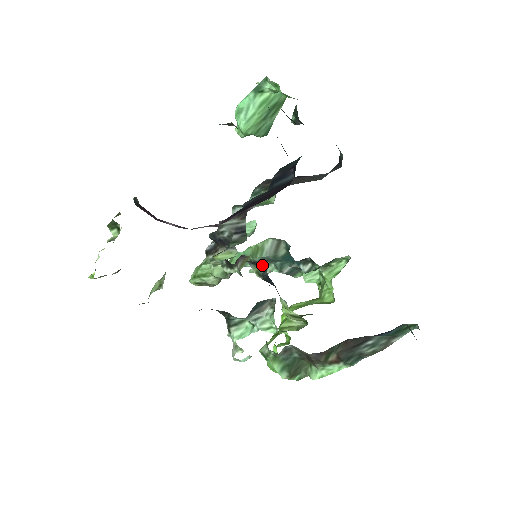
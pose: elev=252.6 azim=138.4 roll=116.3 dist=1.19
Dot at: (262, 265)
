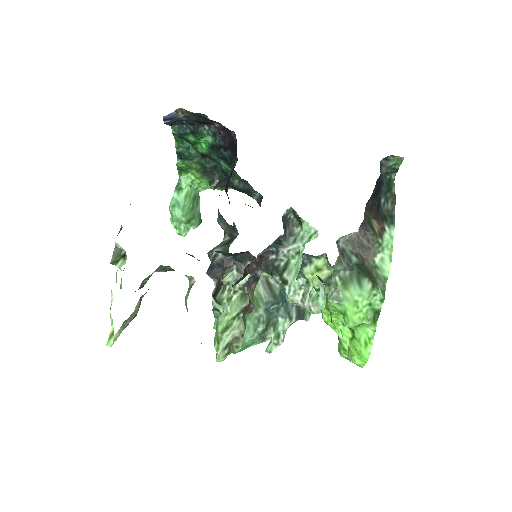
Dot at: occluded
